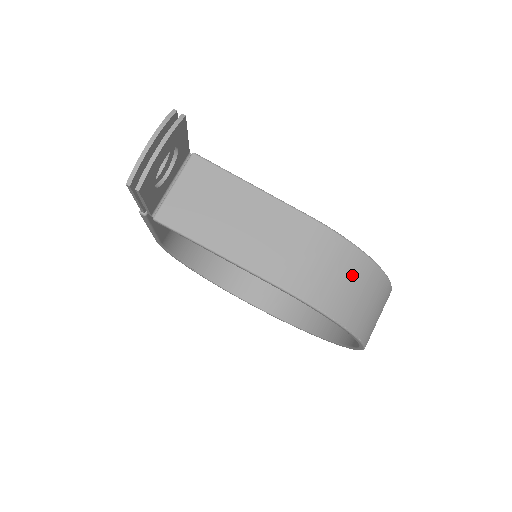
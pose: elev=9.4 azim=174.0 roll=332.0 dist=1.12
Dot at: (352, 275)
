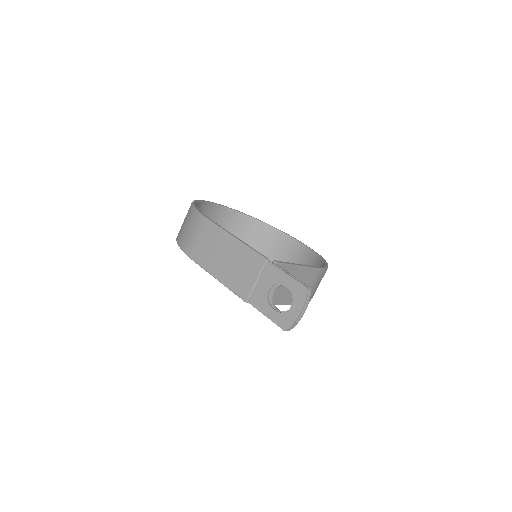
Dot at: occluded
